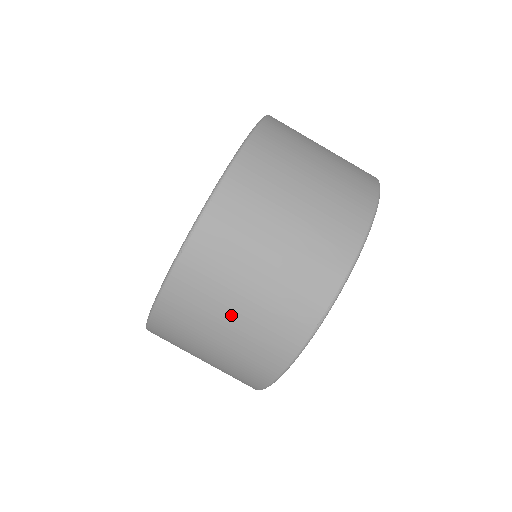
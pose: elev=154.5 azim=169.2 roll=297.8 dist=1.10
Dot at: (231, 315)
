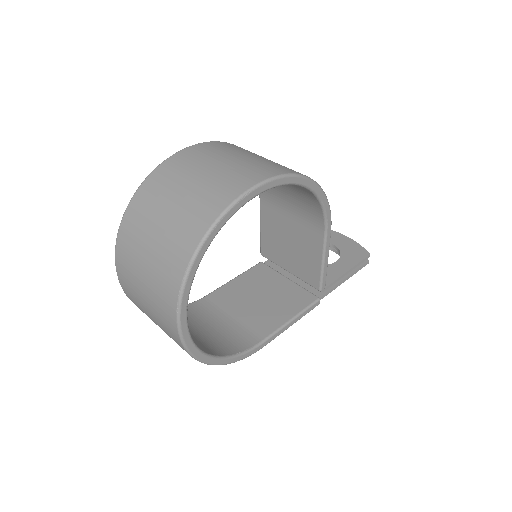
Dot at: (144, 300)
